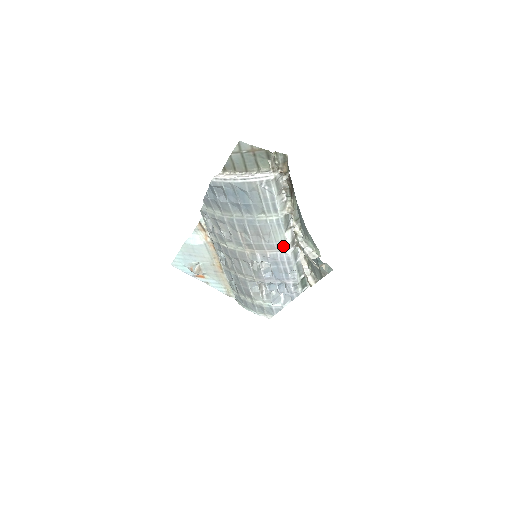
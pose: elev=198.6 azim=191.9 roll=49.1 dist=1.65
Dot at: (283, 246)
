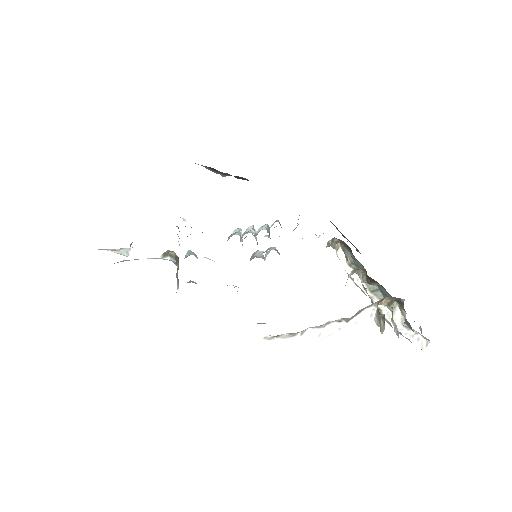
Dot at: occluded
